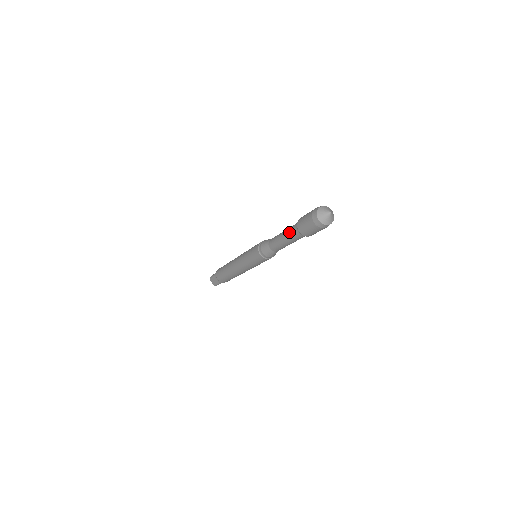
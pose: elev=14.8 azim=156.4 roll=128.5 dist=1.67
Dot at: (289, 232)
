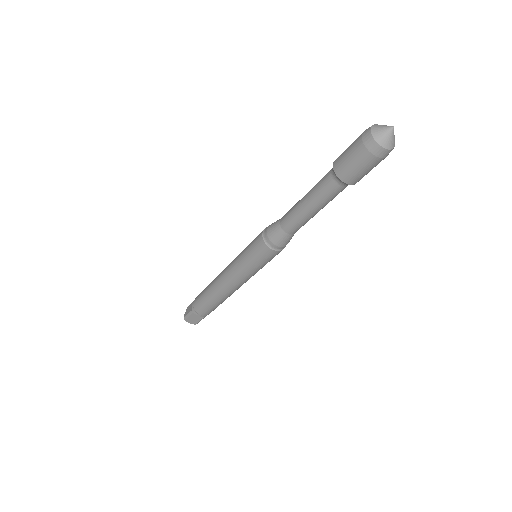
Dot at: occluded
